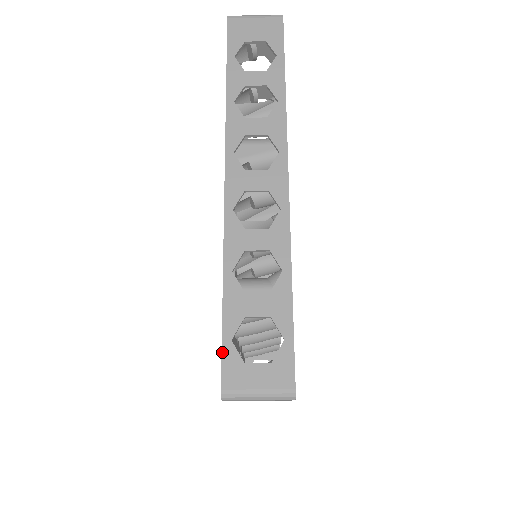
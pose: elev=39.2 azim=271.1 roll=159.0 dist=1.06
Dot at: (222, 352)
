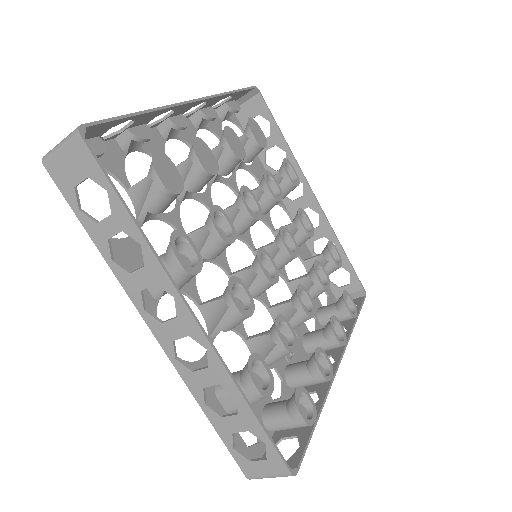
Dot at: (232, 456)
